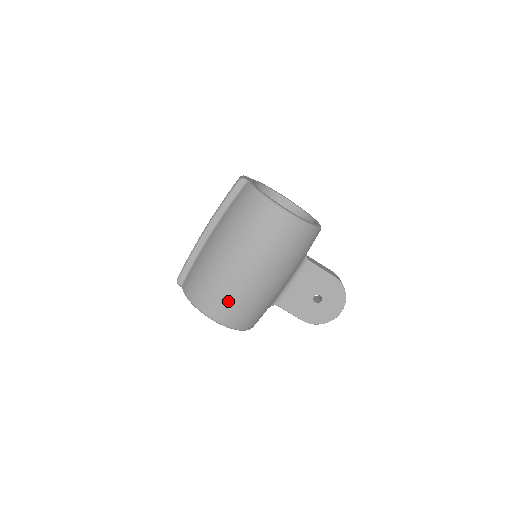
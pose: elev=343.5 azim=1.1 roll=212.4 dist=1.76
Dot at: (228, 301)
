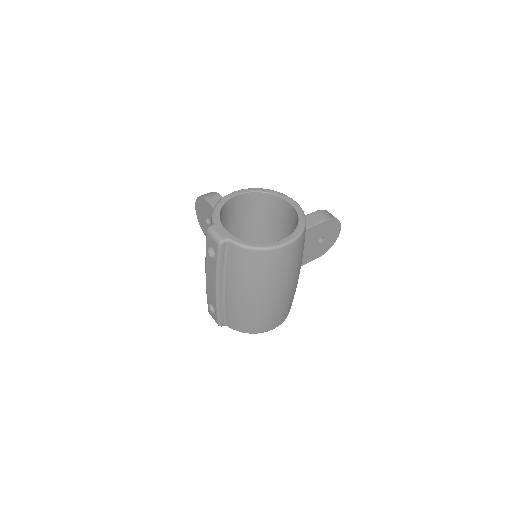
Dot at: (278, 315)
